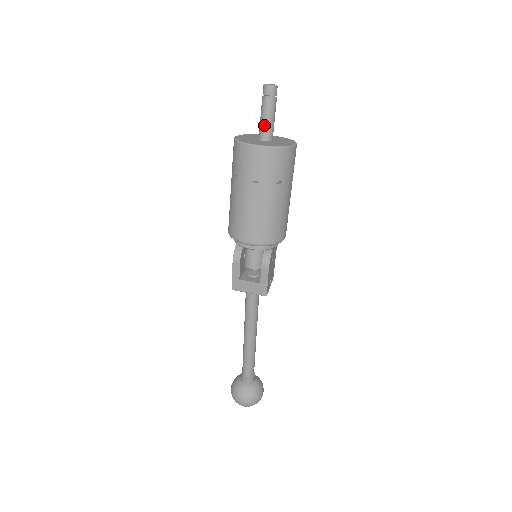
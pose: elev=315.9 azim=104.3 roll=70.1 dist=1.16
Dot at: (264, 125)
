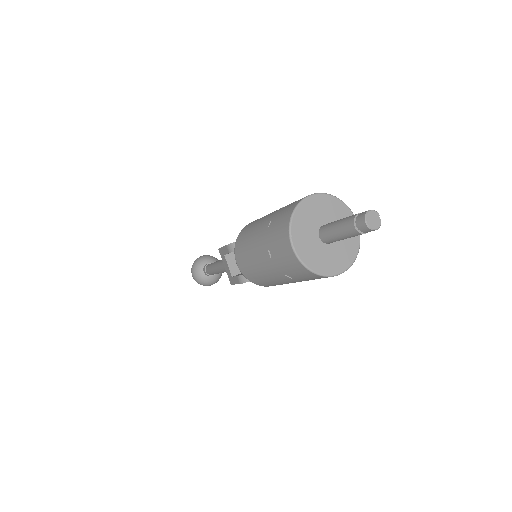
Dot at: (331, 231)
